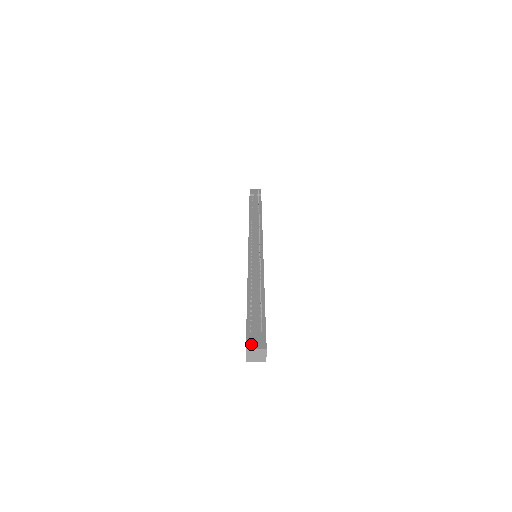
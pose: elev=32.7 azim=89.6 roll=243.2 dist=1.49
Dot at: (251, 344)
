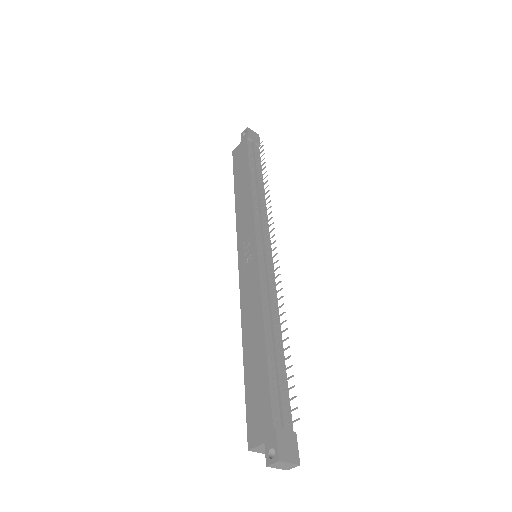
Dot at: (284, 453)
